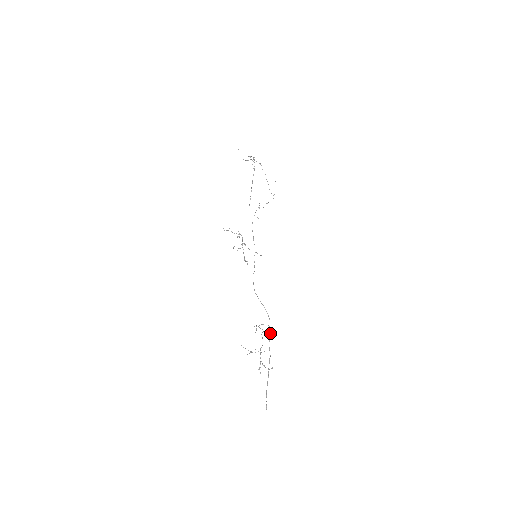
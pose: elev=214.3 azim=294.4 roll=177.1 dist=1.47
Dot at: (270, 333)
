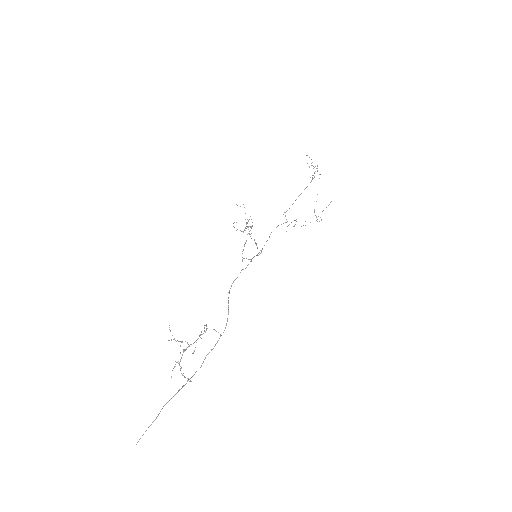
Dot at: (216, 343)
